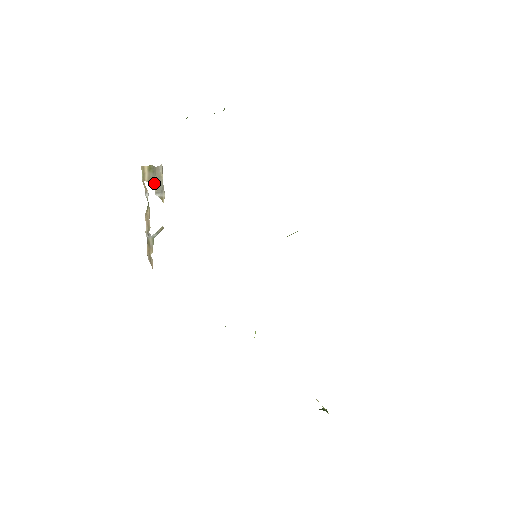
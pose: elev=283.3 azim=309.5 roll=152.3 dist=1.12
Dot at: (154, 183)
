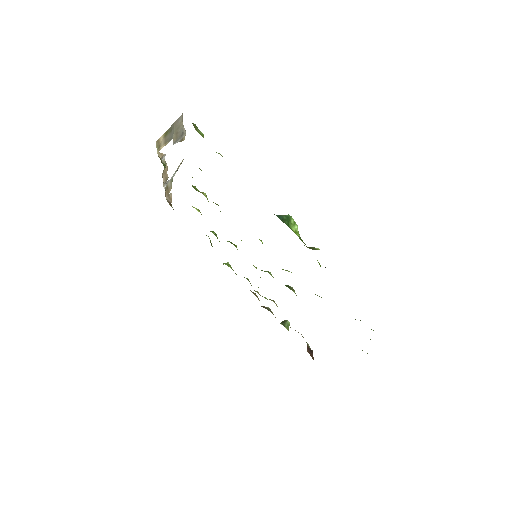
Dot at: (172, 137)
